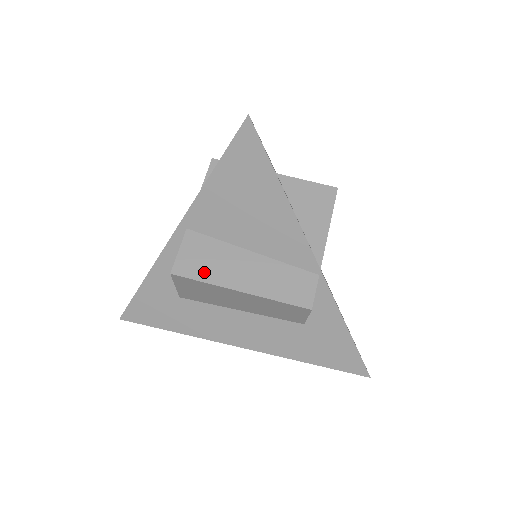
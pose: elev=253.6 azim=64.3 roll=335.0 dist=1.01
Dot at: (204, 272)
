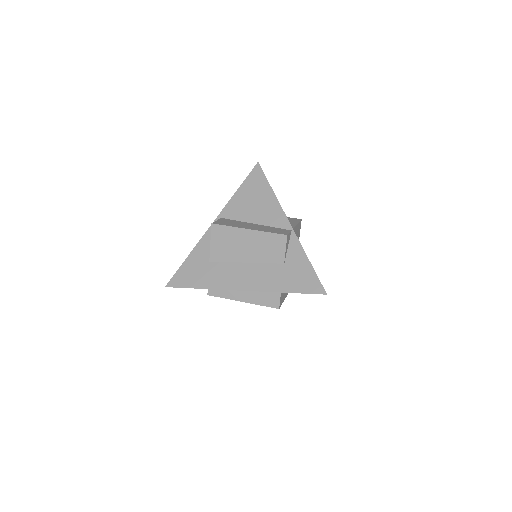
Dot at: (230, 225)
